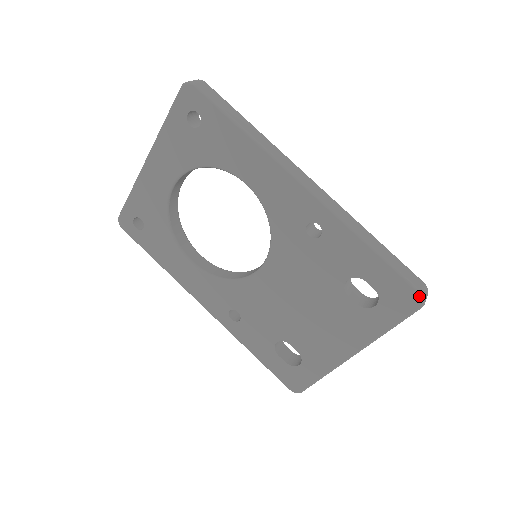
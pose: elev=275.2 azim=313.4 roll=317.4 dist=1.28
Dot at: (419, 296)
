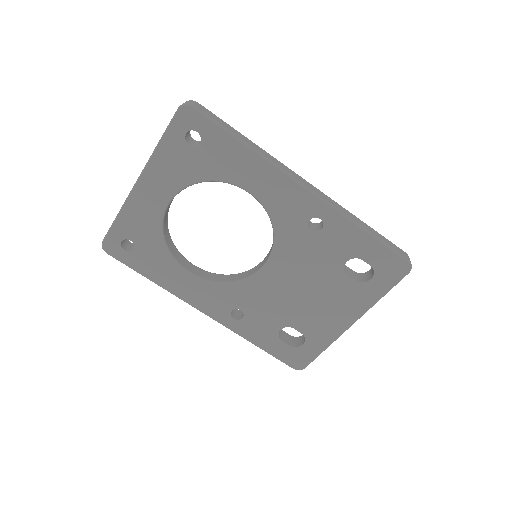
Dot at: (407, 264)
